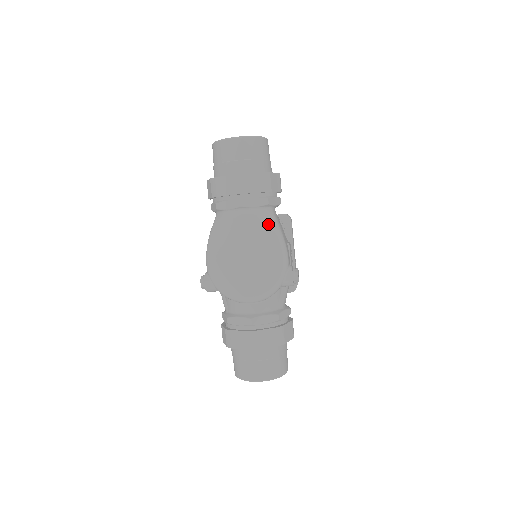
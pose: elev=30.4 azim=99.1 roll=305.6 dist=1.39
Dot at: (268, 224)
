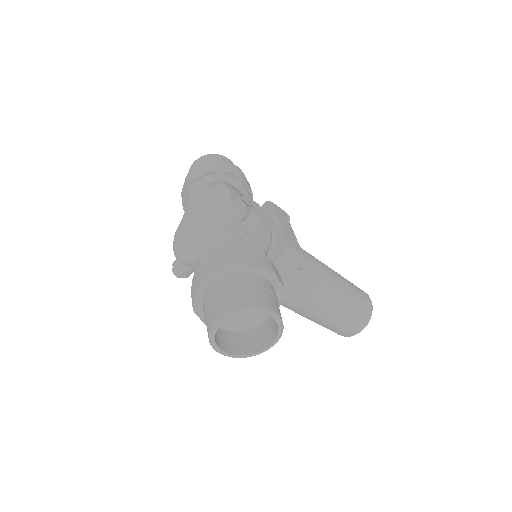
Dot at: (213, 184)
